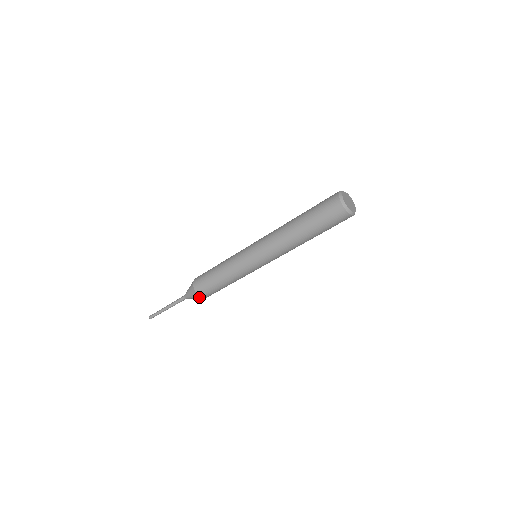
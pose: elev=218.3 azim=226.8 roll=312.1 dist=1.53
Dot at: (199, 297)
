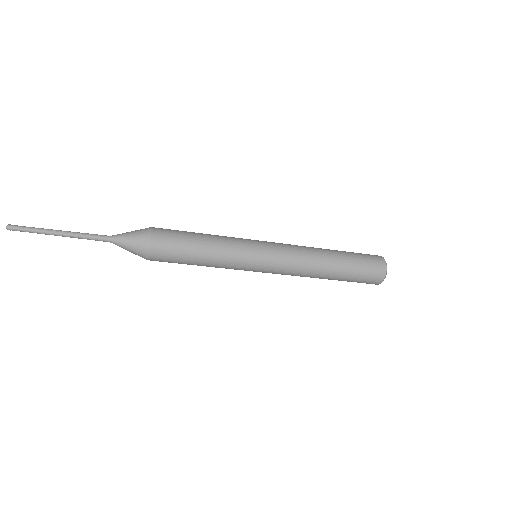
Dot at: (143, 257)
